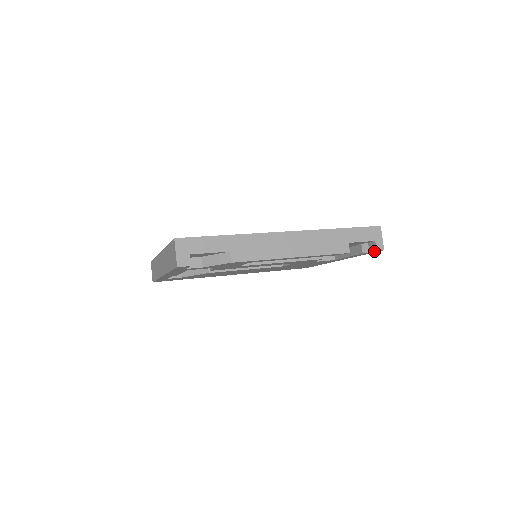
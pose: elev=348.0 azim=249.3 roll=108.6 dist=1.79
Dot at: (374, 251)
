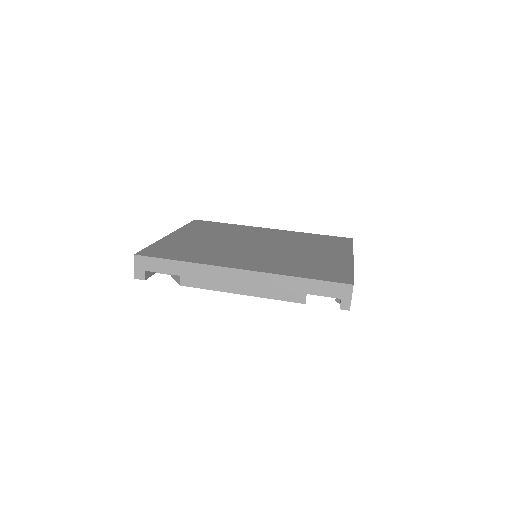
Dot at: occluded
